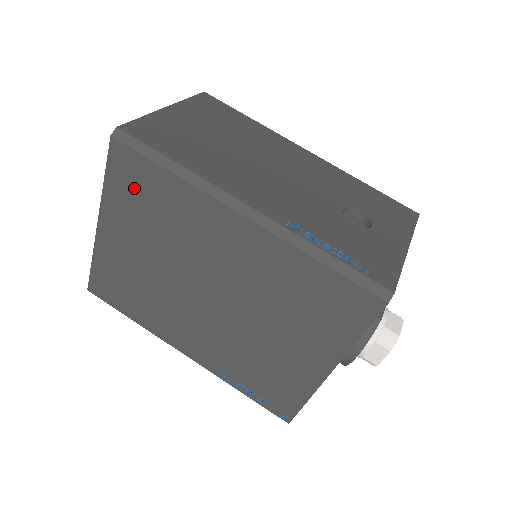
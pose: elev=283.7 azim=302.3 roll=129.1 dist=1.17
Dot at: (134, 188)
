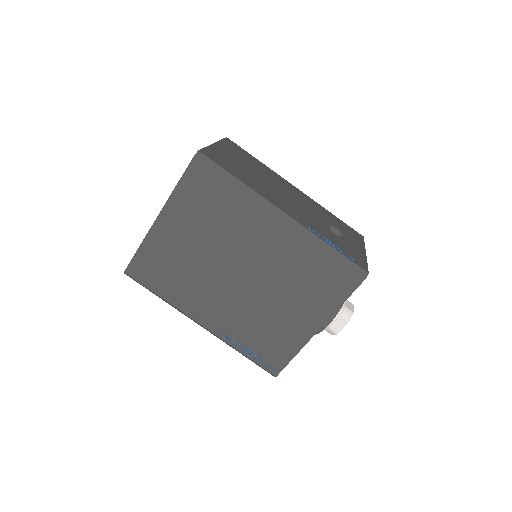
Dot at: (201, 193)
